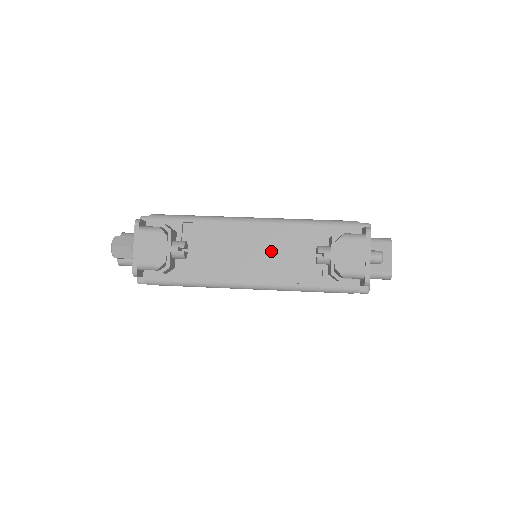
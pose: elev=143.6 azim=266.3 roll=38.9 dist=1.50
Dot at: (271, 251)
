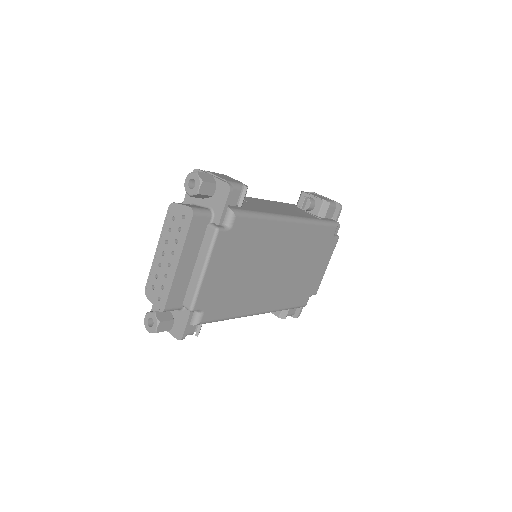
Dot at: (280, 207)
